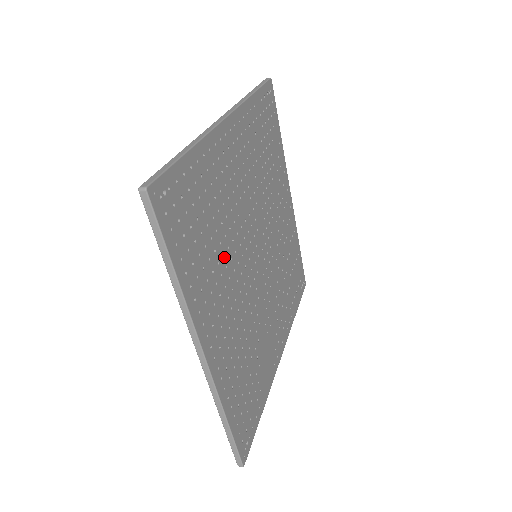
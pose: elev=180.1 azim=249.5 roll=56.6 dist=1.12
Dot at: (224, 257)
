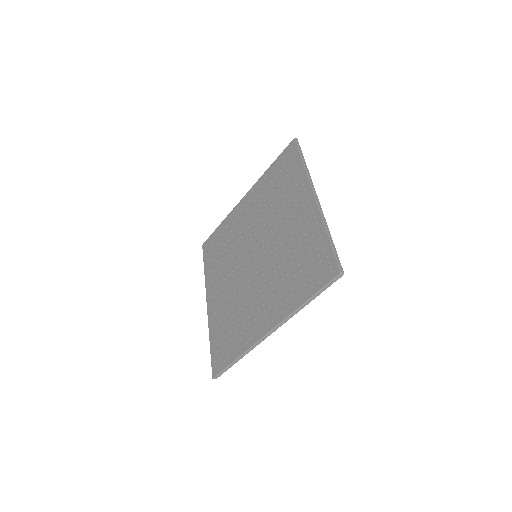
Dot at: occluded
